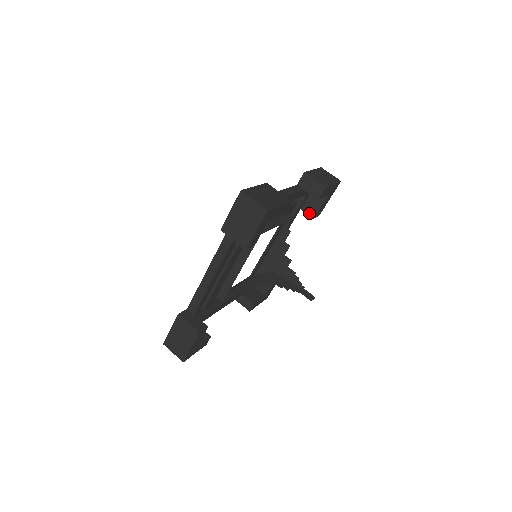
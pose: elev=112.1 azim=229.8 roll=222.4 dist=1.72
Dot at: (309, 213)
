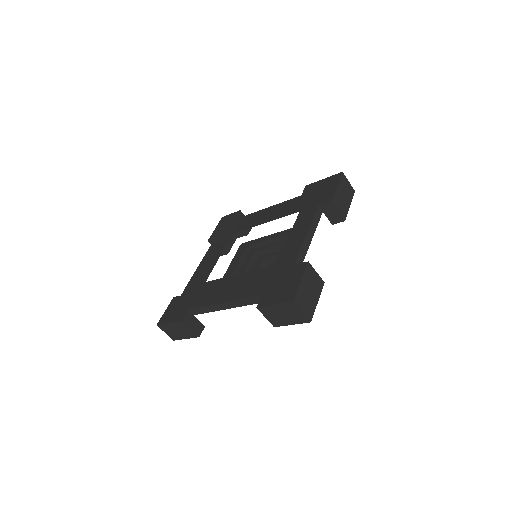
Dot at: occluded
